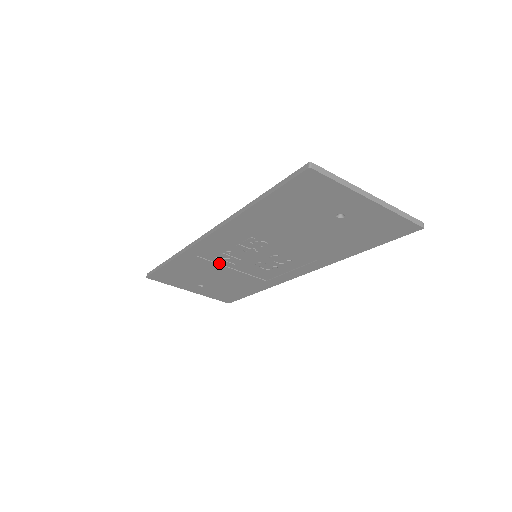
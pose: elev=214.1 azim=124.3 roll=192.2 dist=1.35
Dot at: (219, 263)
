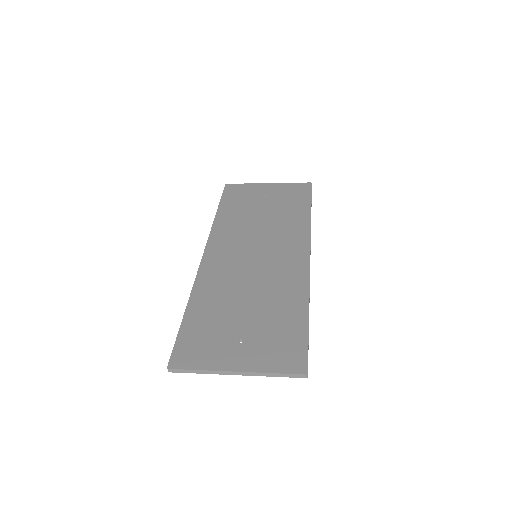
Dot at: (245, 233)
